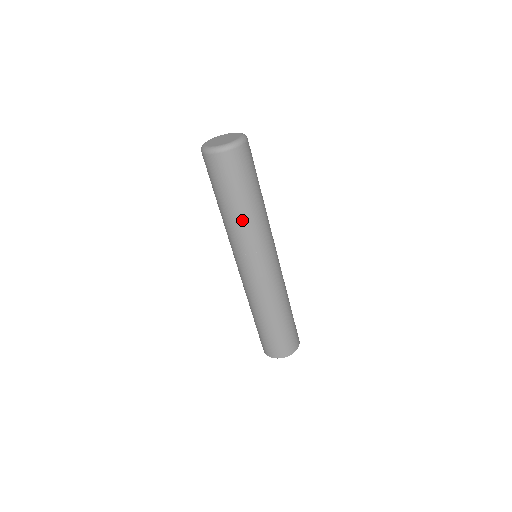
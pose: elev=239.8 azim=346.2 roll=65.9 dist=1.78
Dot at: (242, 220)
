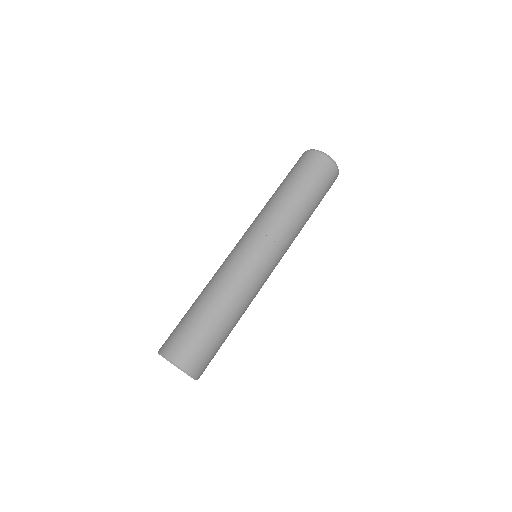
Dot at: (274, 200)
